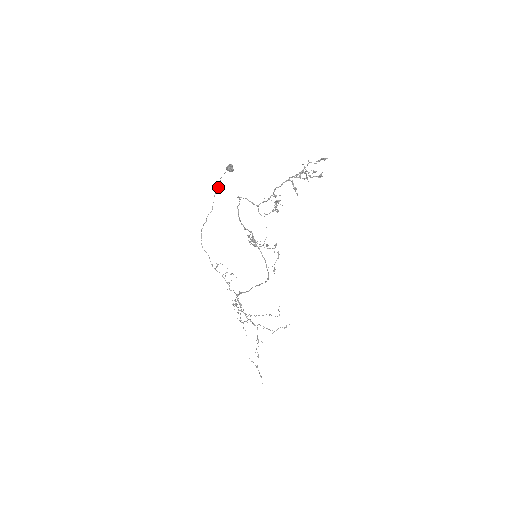
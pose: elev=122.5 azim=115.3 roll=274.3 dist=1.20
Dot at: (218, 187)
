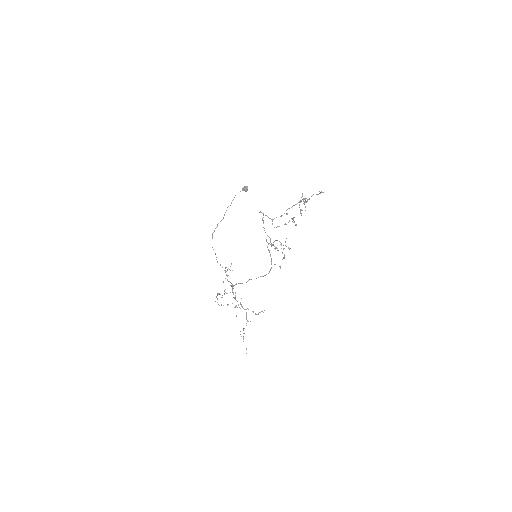
Dot at: occluded
